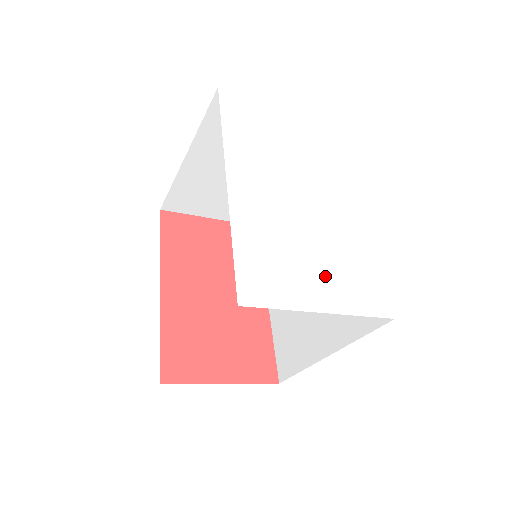
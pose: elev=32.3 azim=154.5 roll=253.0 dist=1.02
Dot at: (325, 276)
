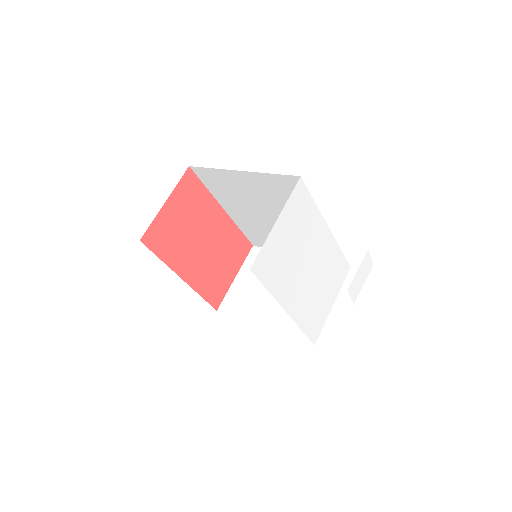
Dot at: (329, 290)
